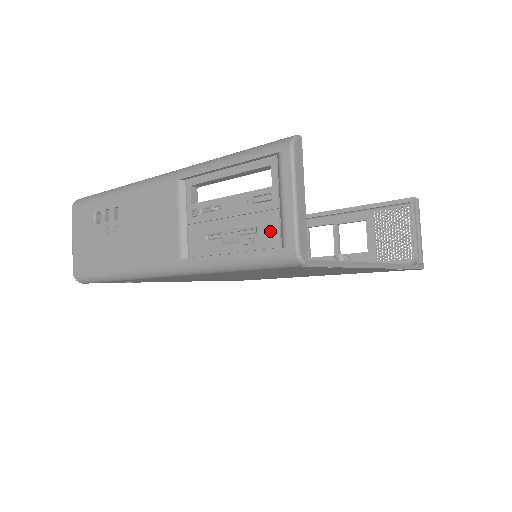
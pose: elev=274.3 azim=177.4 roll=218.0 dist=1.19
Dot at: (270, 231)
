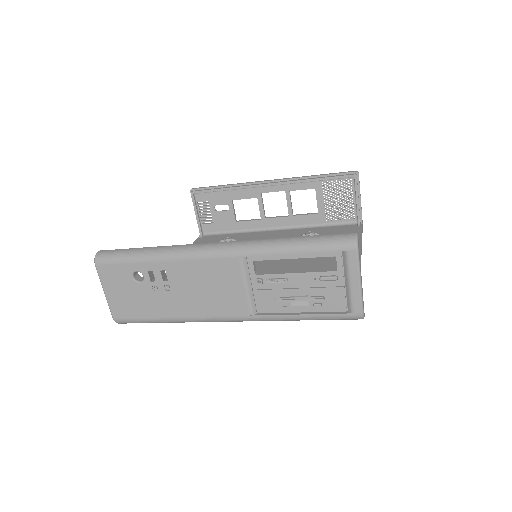
Dot at: (337, 300)
